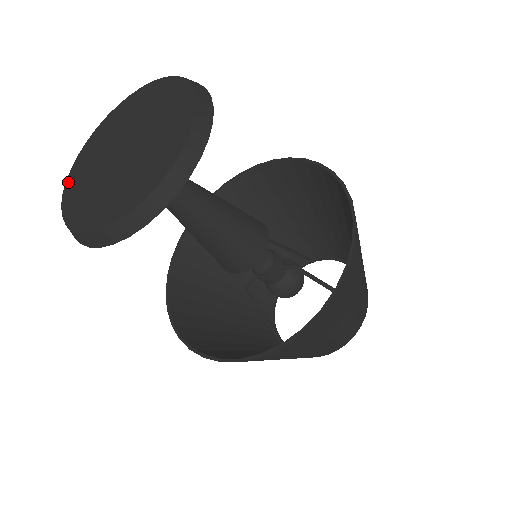
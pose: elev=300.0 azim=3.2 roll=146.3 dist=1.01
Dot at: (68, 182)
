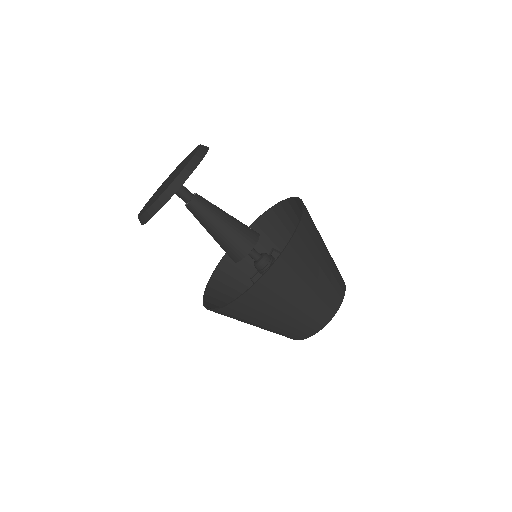
Dot at: (151, 197)
